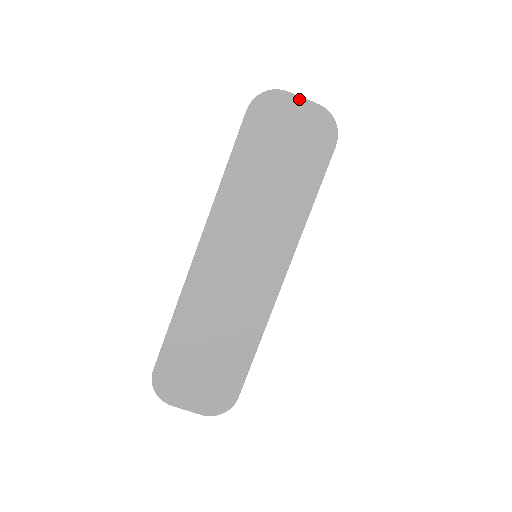
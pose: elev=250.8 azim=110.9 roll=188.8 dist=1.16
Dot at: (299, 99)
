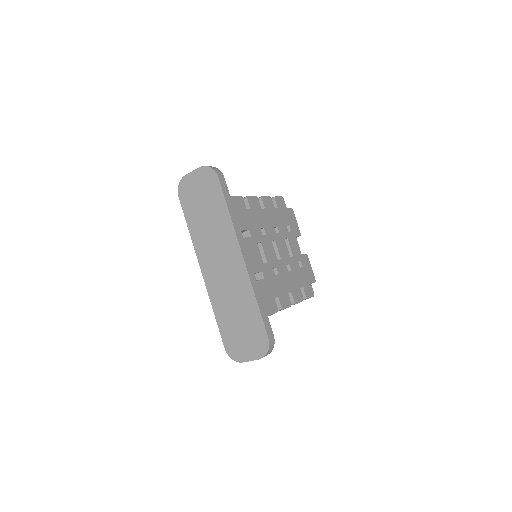
Dot at: (192, 173)
